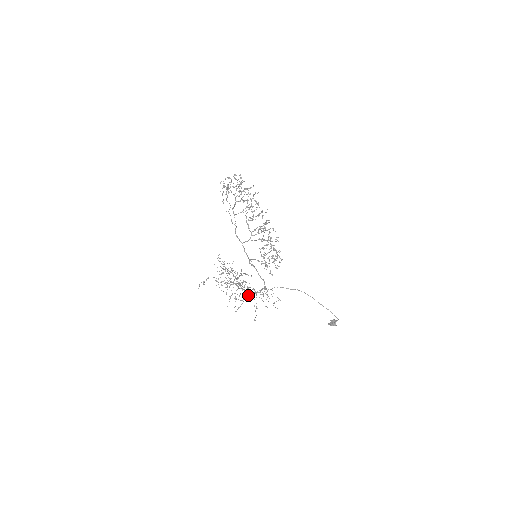
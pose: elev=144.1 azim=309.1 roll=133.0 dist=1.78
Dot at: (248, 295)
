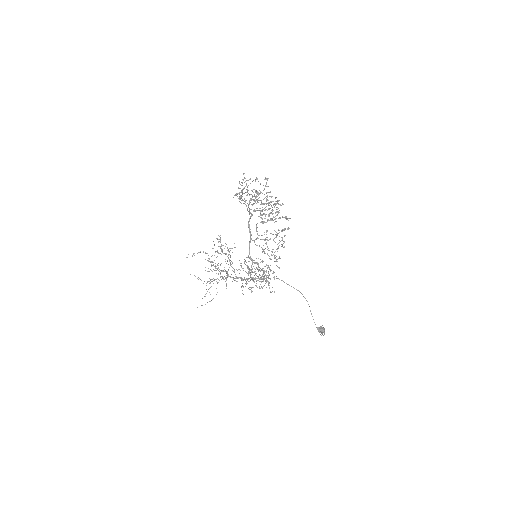
Dot at: (236, 281)
